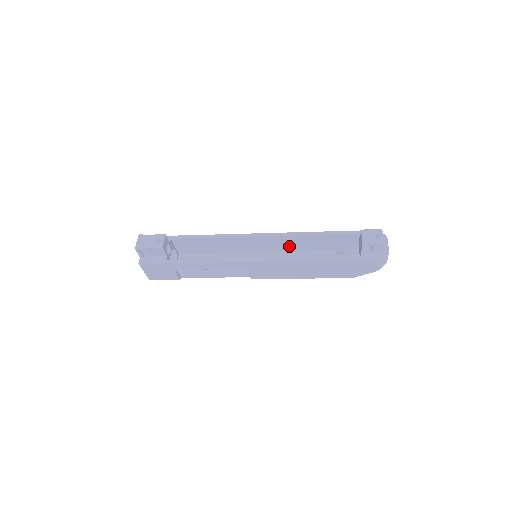
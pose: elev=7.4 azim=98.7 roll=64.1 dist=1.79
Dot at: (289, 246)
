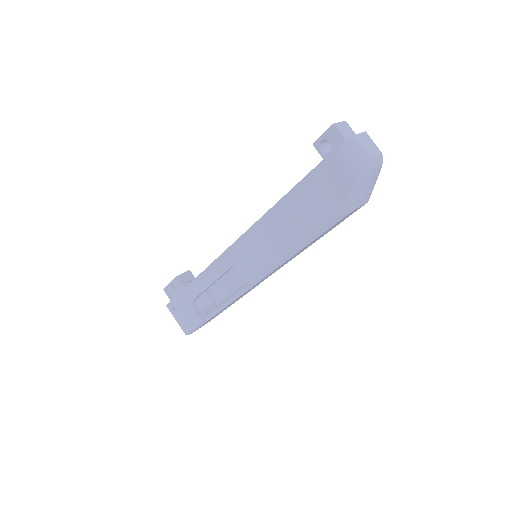
Dot at: occluded
